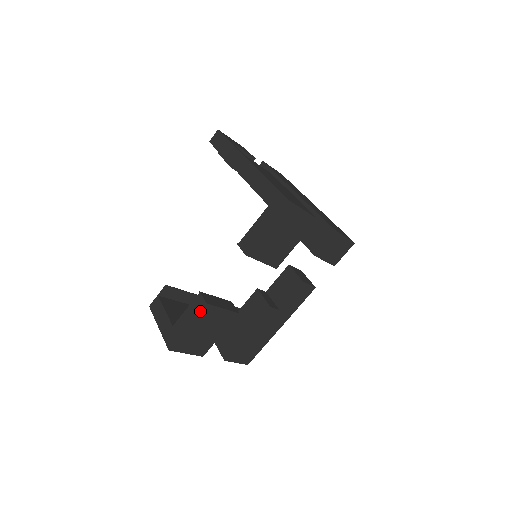
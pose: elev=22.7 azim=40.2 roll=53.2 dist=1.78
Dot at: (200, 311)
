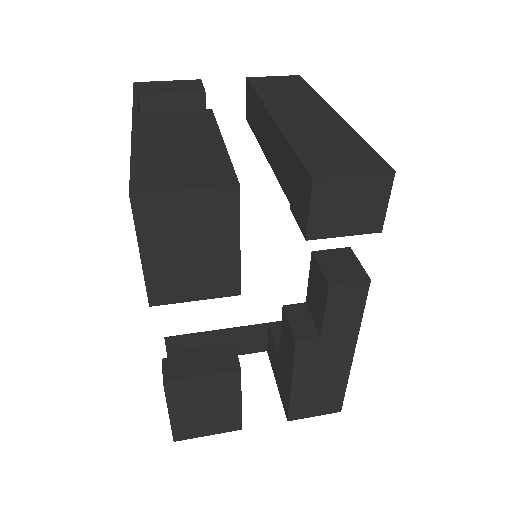
Dot at: (165, 393)
